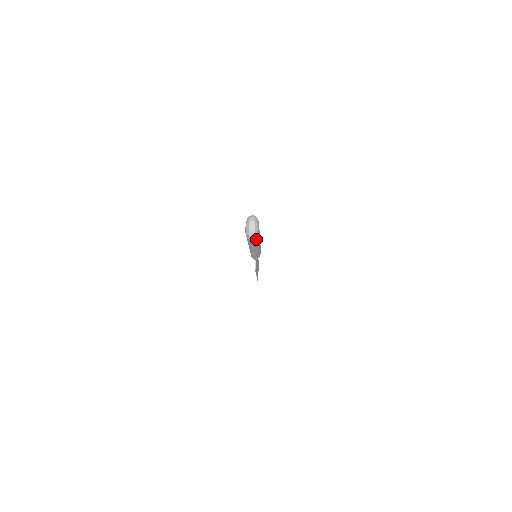
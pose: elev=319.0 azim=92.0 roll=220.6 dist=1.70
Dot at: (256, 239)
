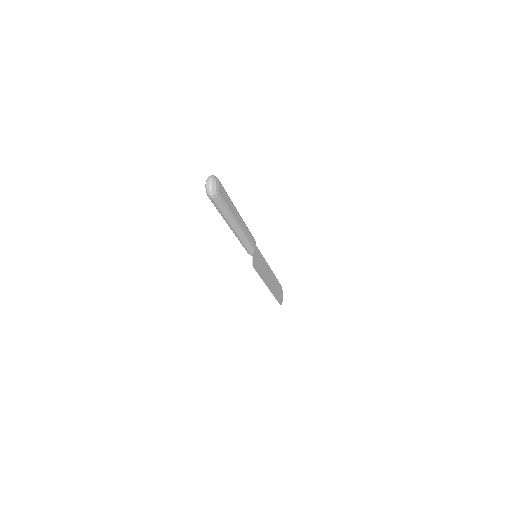
Dot at: (218, 199)
